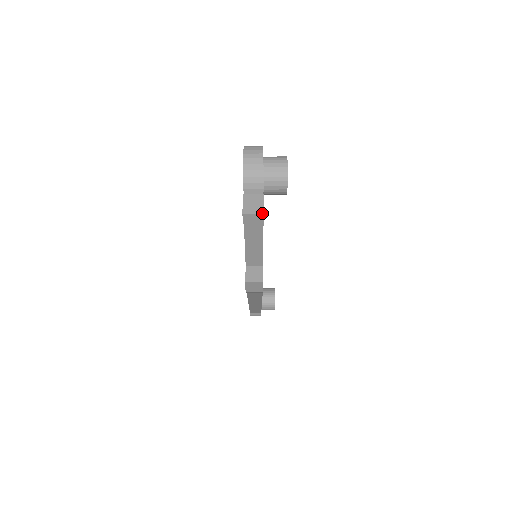
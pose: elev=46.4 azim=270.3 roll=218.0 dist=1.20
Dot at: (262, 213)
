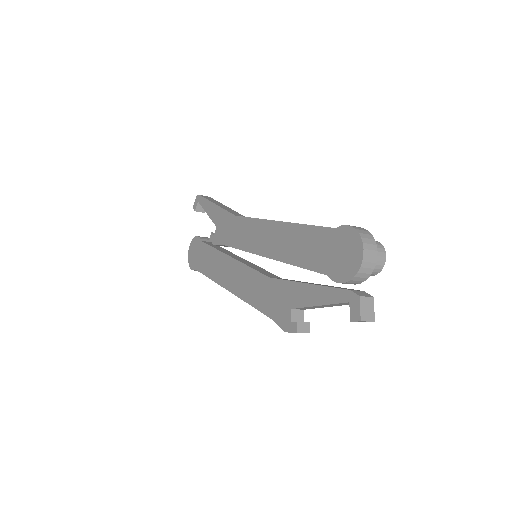
Dot at: (374, 321)
